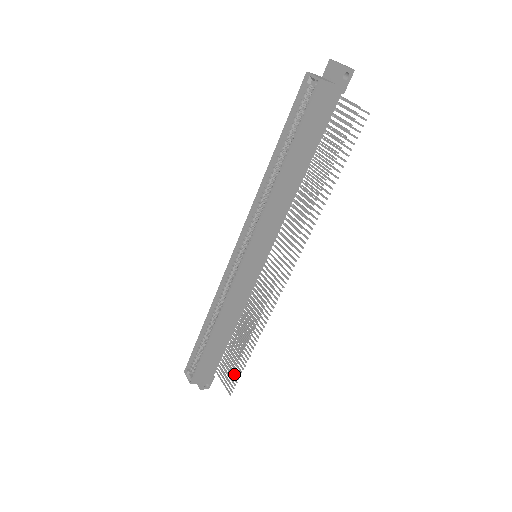
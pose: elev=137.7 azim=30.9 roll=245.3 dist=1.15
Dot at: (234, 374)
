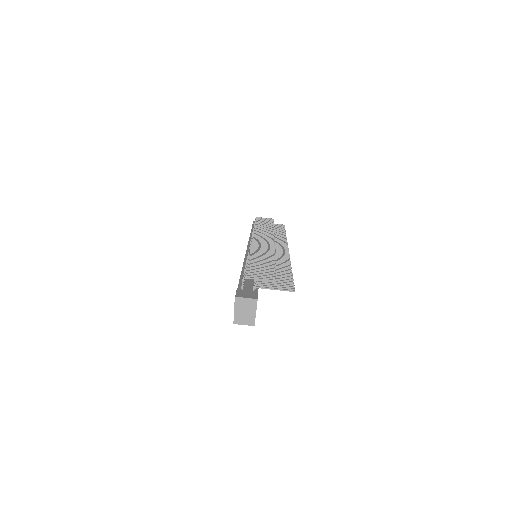
Dot at: occluded
